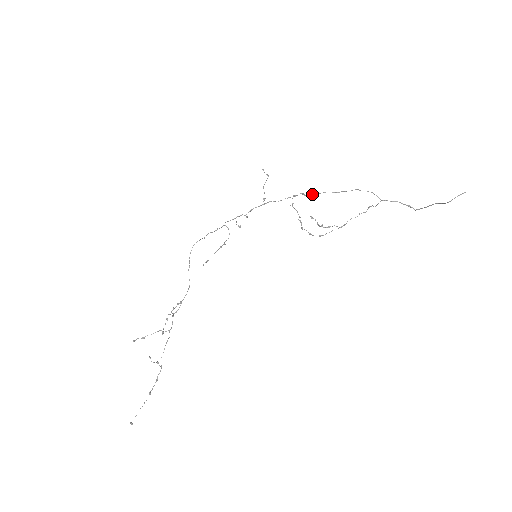
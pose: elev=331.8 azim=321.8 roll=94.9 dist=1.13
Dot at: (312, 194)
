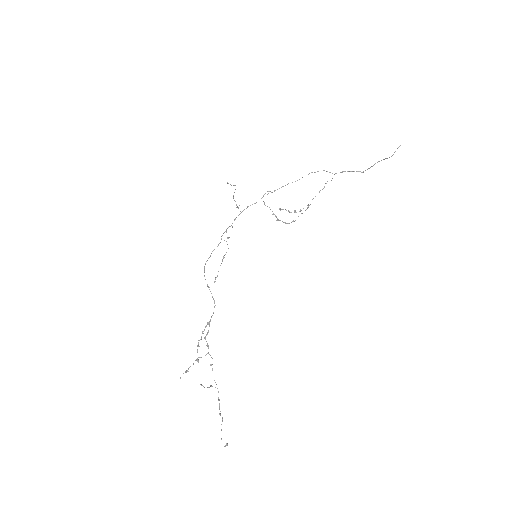
Dot at: occluded
